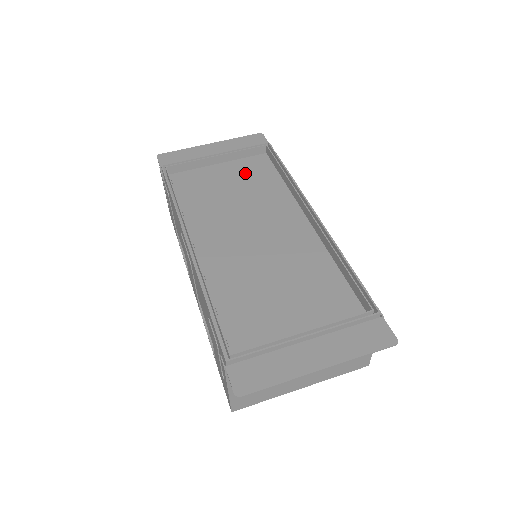
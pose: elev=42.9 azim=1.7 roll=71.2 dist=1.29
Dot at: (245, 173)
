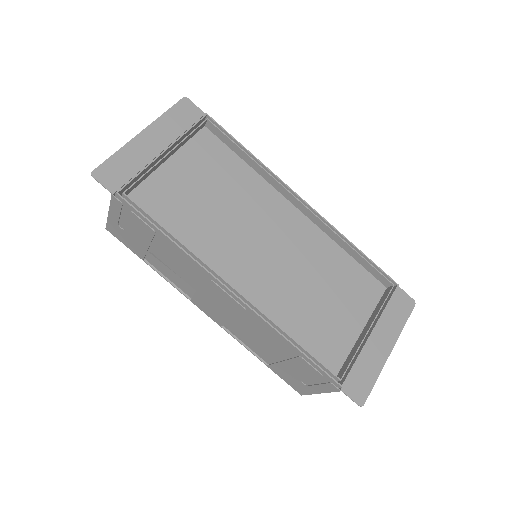
Dot at: (206, 166)
